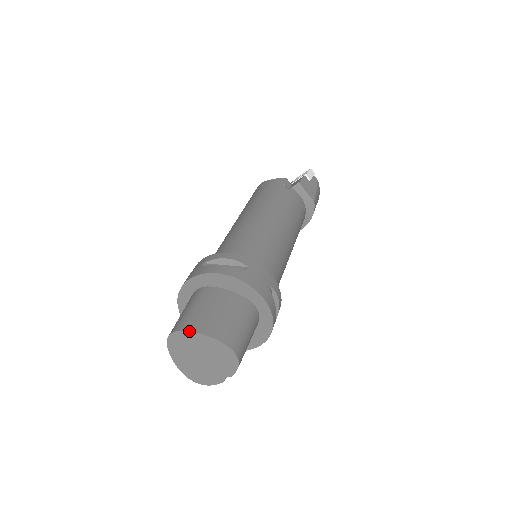
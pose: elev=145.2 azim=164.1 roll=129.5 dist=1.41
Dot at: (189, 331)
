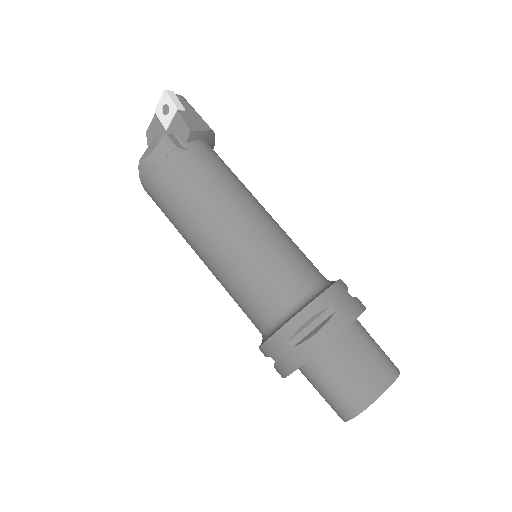
Dot at: occluded
